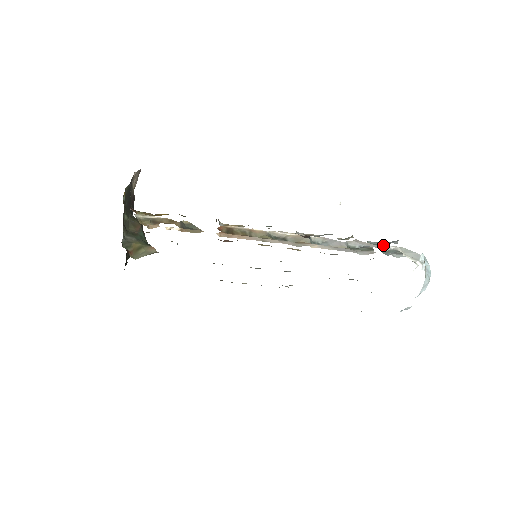
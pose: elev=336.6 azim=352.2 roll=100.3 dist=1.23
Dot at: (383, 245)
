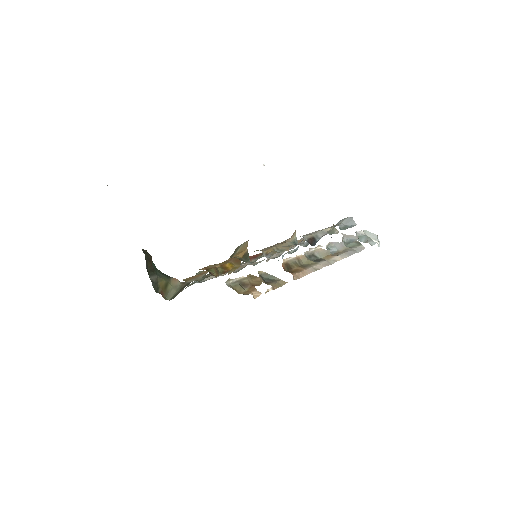
Dot at: (356, 233)
